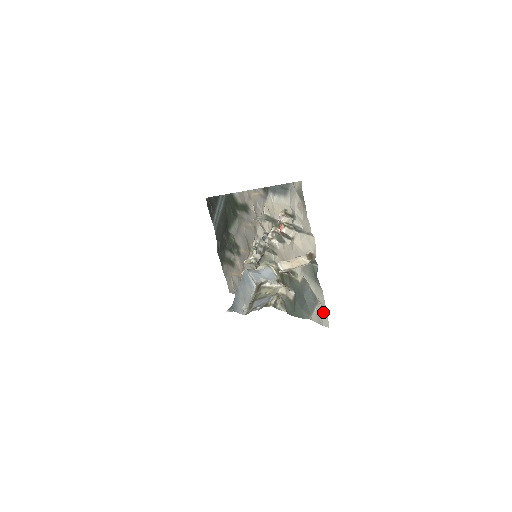
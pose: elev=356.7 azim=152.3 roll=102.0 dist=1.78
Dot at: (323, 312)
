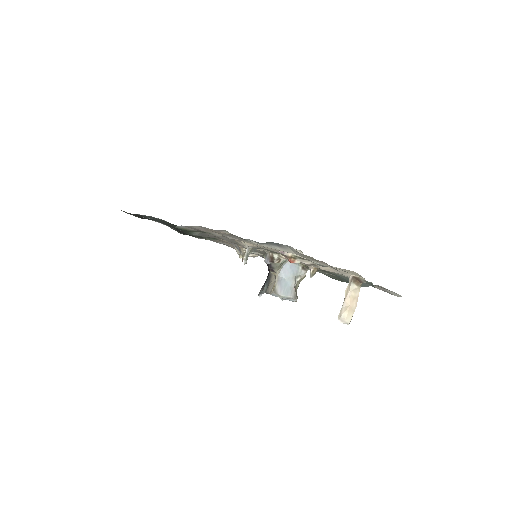
Dot at: (389, 291)
